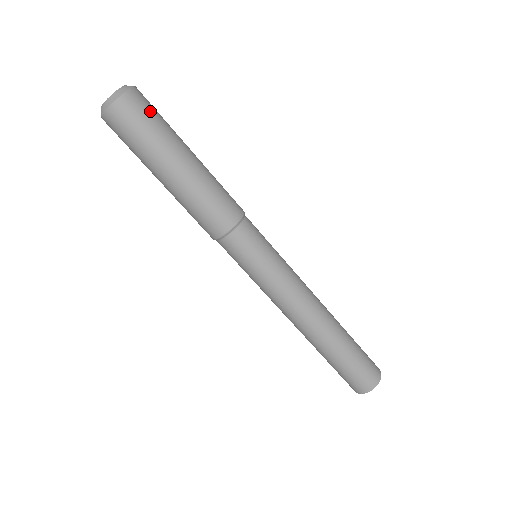
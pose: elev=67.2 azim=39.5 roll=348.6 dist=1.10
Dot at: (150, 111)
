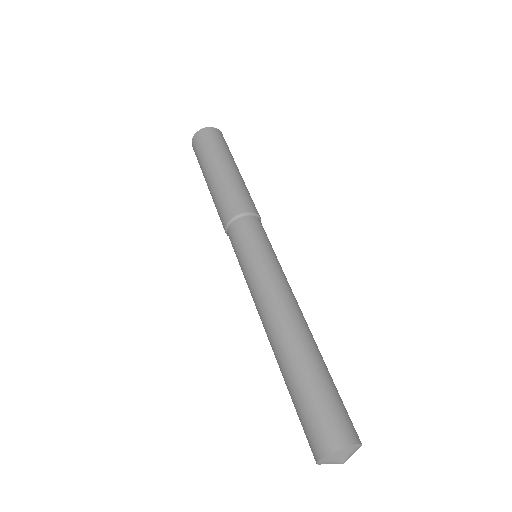
Dot at: occluded
